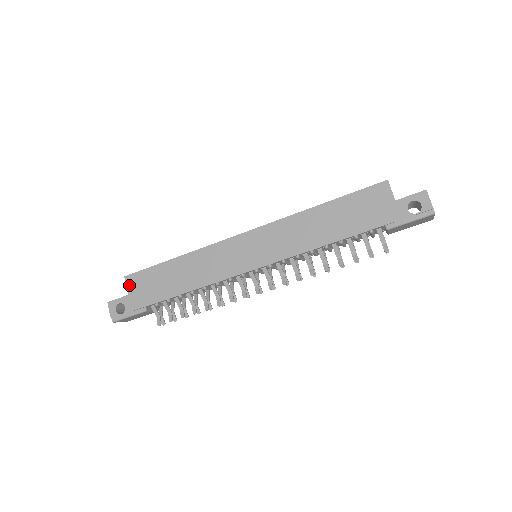
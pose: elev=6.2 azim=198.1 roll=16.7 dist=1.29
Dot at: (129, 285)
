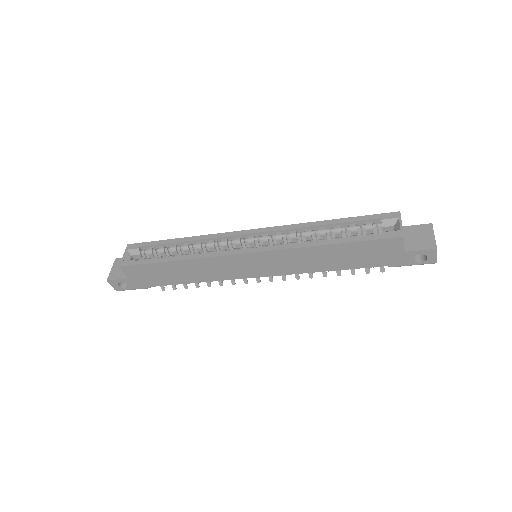
Dot at: (126, 273)
